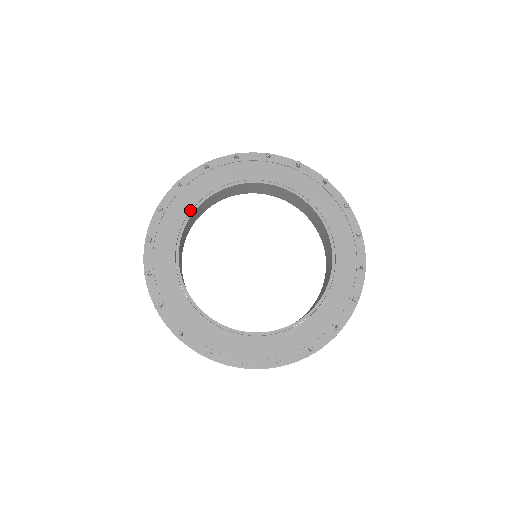
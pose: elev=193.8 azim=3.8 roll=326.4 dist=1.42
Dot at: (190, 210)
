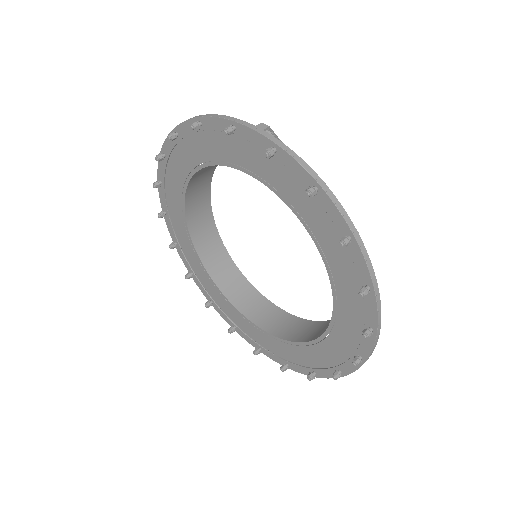
Dot at: (254, 172)
